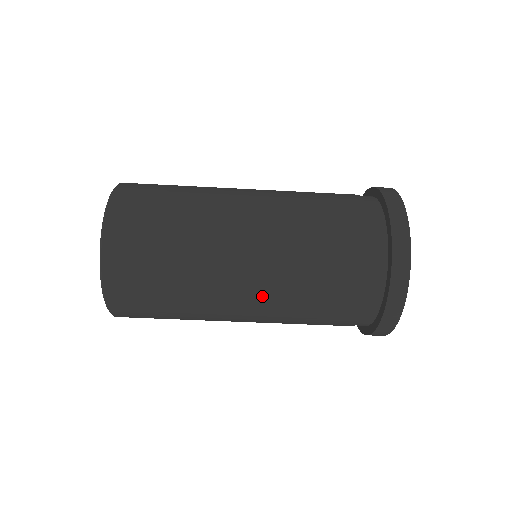
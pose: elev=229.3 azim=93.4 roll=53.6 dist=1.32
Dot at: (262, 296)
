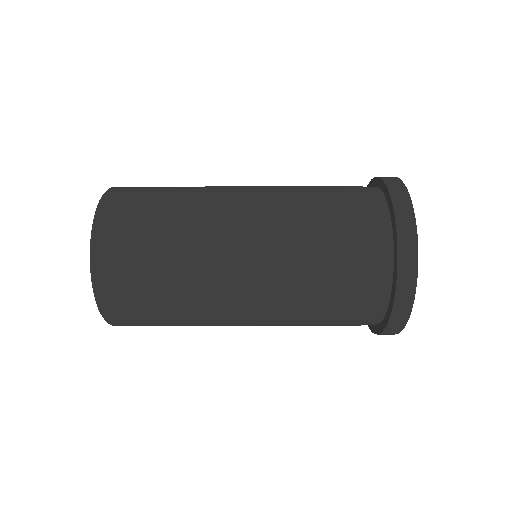
Dot at: occluded
